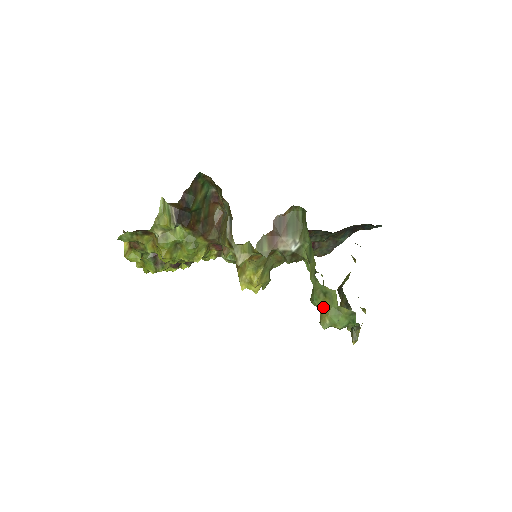
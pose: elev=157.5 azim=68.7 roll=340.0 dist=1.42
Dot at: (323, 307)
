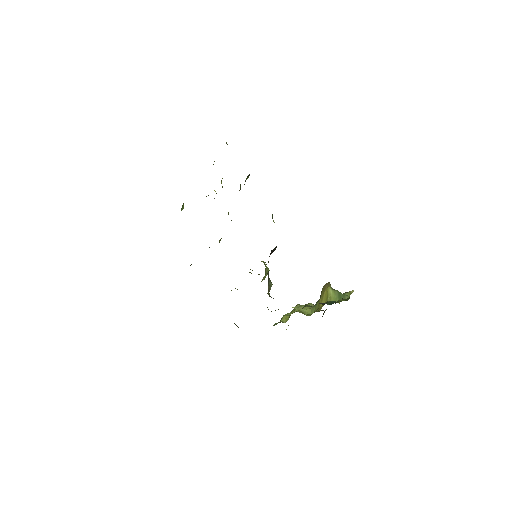
Dot at: (286, 329)
